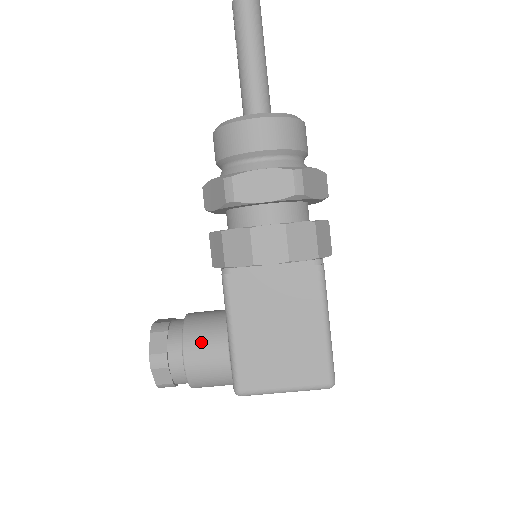
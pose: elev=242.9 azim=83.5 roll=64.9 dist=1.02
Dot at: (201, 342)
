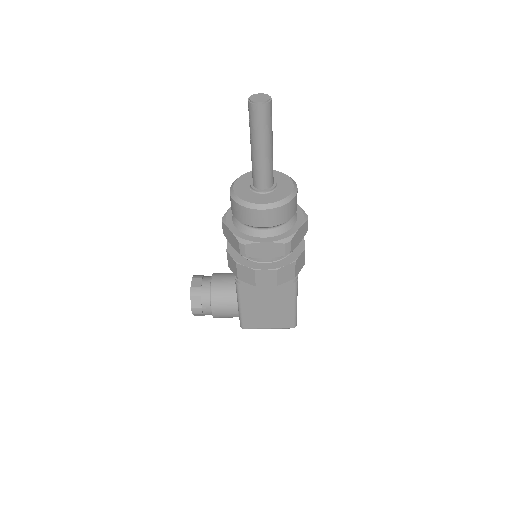
Dot at: (222, 305)
